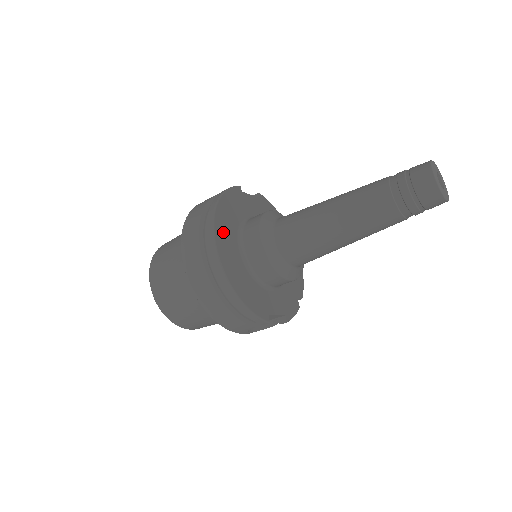
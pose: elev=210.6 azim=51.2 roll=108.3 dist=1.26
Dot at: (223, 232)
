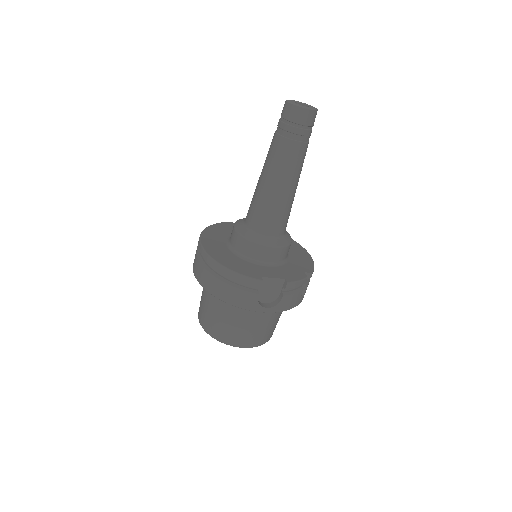
Dot at: (210, 239)
